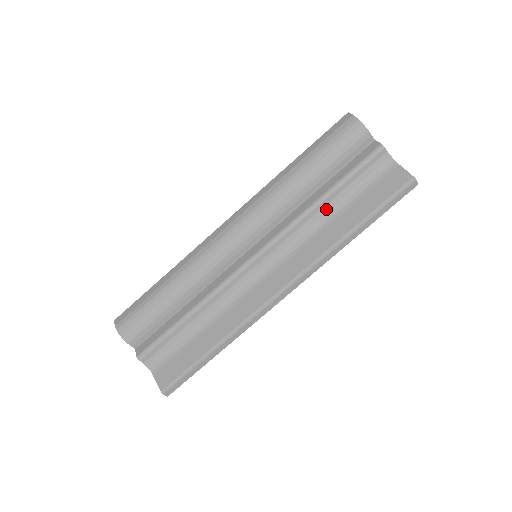
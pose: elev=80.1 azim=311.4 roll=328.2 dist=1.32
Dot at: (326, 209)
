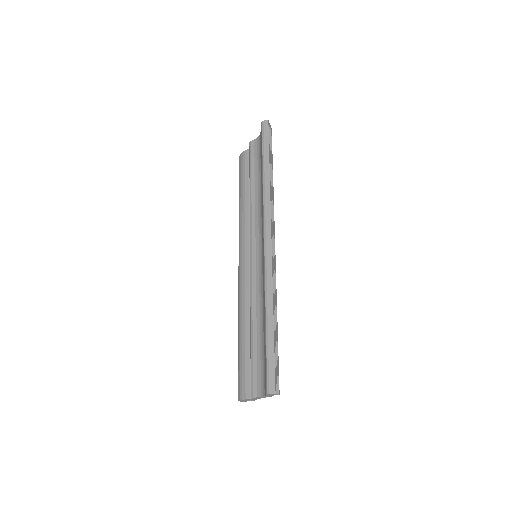
Dot at: (257, 191)
